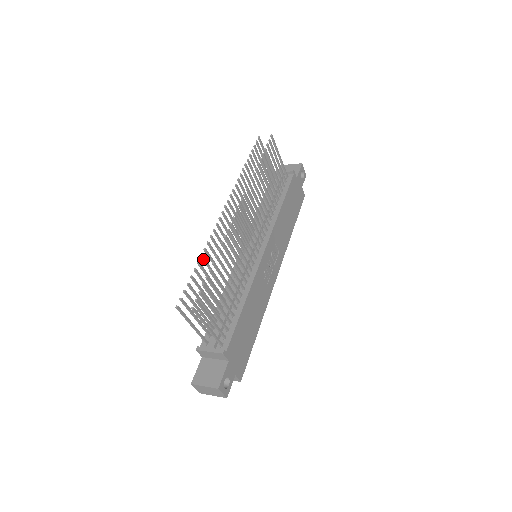
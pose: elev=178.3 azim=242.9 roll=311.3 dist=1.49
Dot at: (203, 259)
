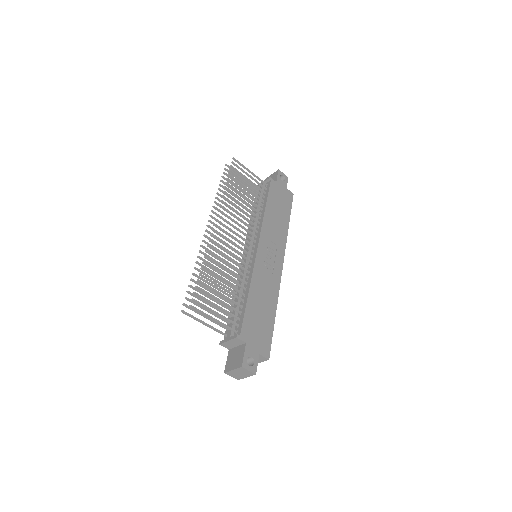
Dot at: (197, 270)
